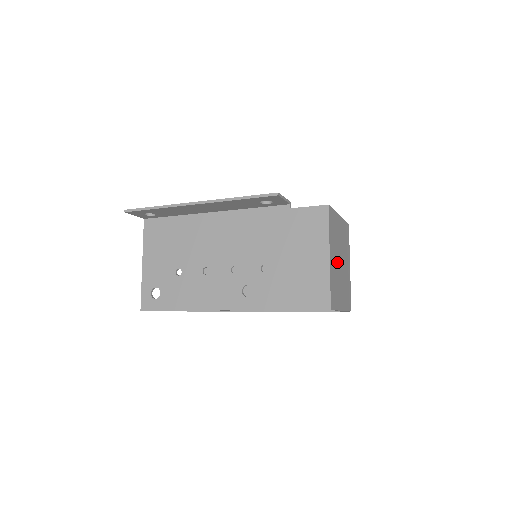
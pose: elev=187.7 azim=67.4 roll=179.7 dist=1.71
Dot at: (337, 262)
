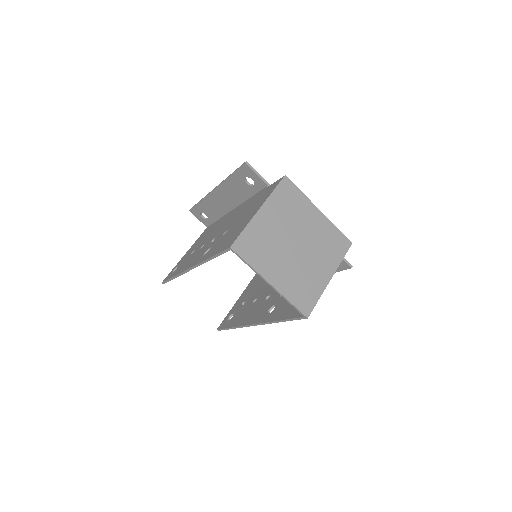
Dot at: (283, 234)
